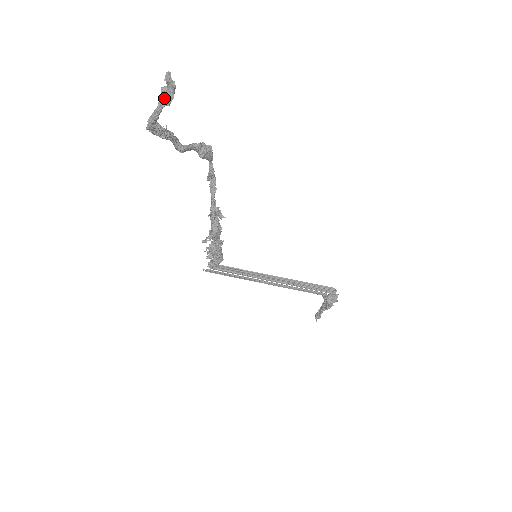
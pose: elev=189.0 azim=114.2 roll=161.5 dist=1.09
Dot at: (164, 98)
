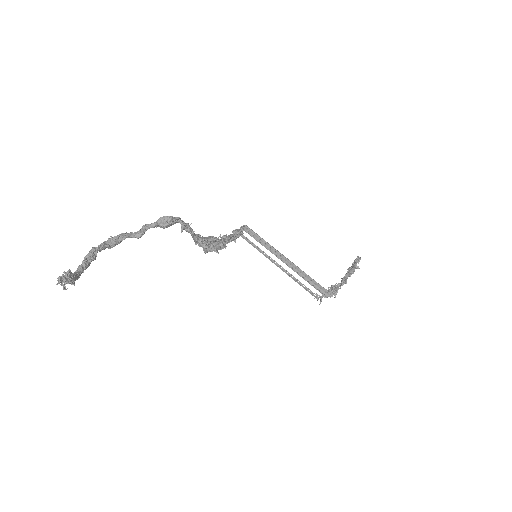
Dot at: occluded
